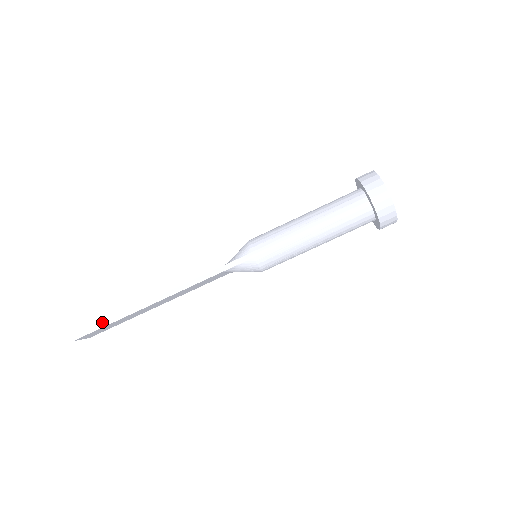
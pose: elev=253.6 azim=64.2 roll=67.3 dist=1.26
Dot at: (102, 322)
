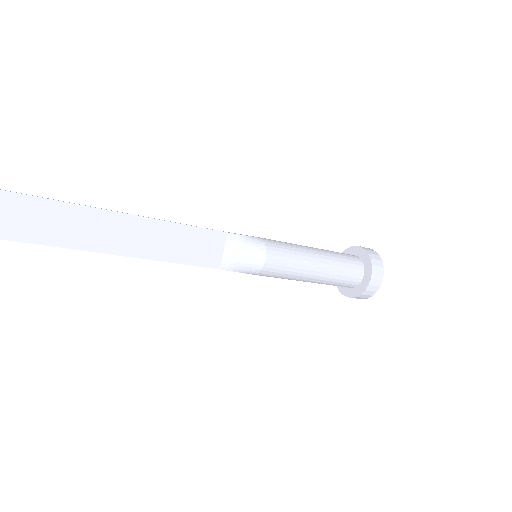
Dot at: occluded
